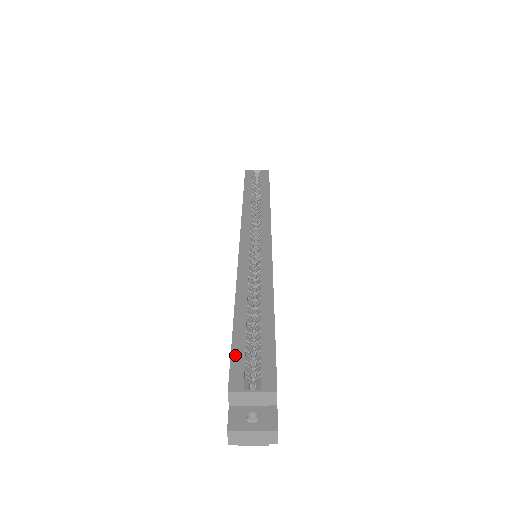
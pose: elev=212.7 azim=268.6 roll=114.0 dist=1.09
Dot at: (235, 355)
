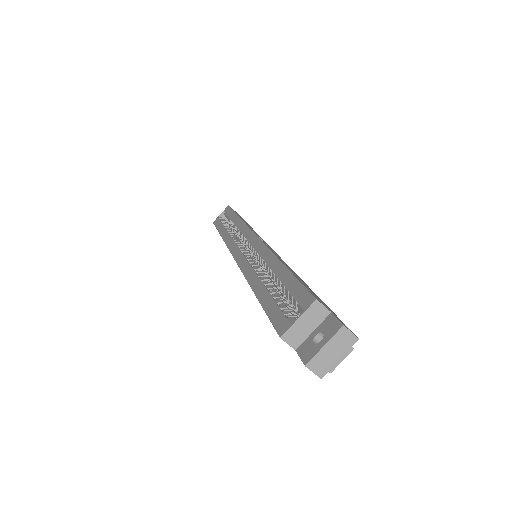
Dot at: (271, 313)
